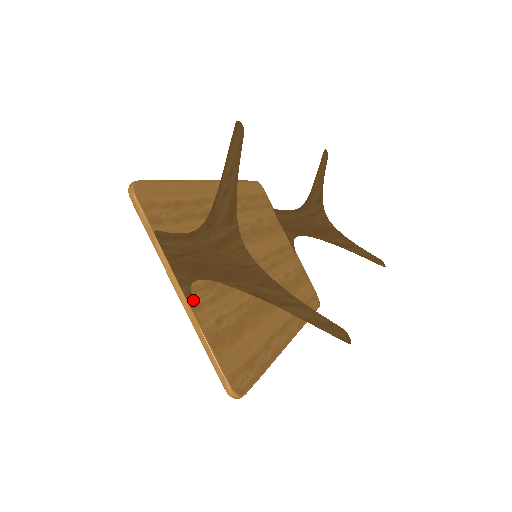
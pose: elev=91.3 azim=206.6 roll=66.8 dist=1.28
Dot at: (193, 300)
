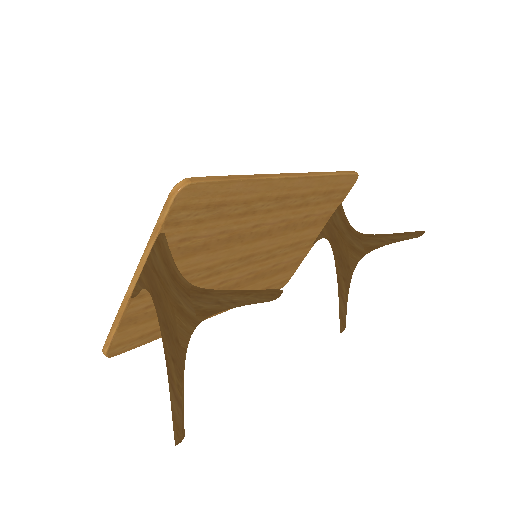
Dot at: (139, 293)
